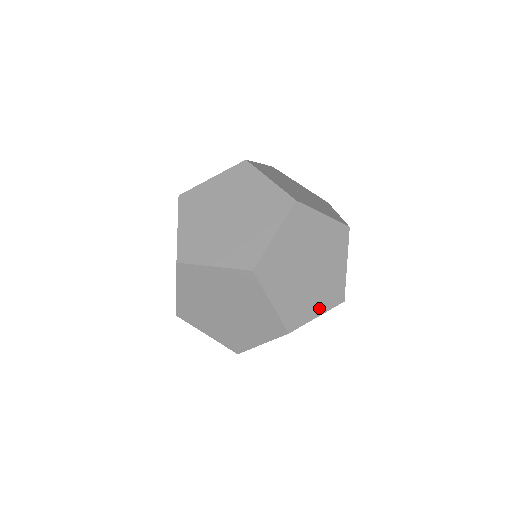
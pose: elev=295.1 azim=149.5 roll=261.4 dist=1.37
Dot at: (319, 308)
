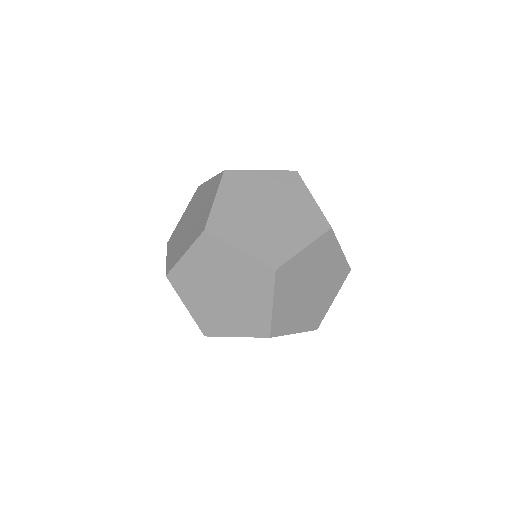
Dot at: (332, 295)
